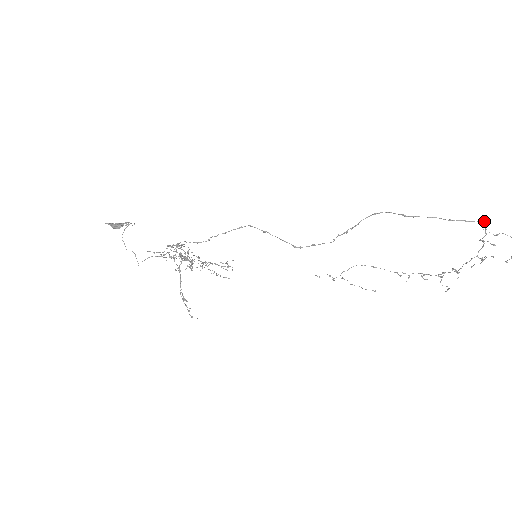
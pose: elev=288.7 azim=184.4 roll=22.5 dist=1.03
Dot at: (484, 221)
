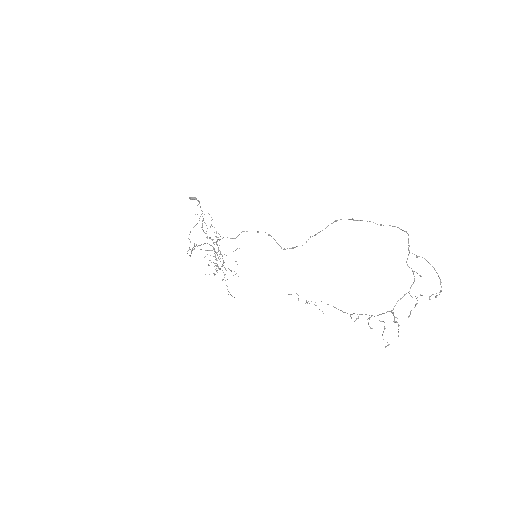
Dot at: (405, 231)
